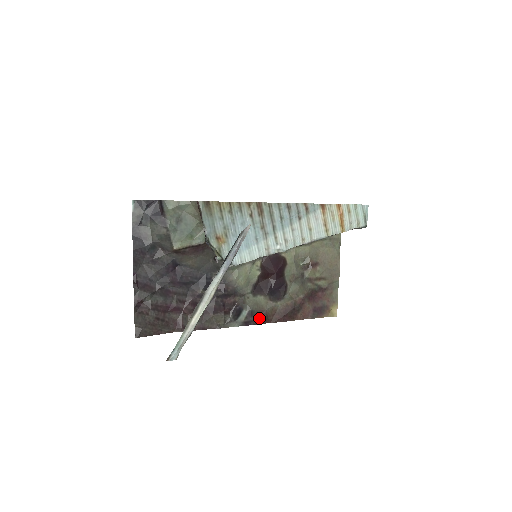
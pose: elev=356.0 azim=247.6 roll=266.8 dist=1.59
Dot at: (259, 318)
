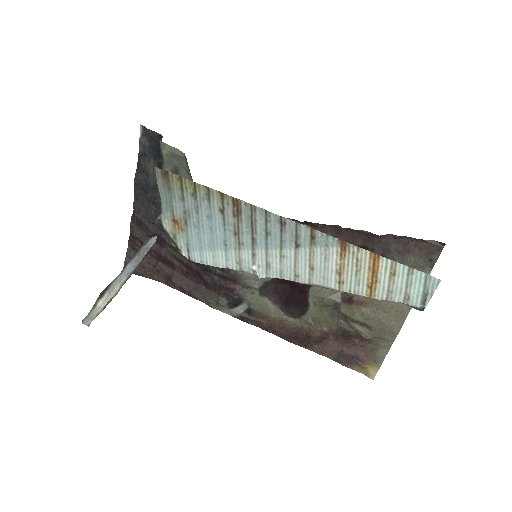
Dot at: (260, 321)
